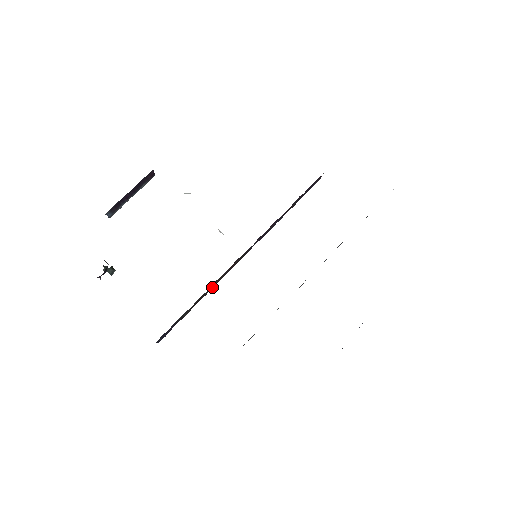
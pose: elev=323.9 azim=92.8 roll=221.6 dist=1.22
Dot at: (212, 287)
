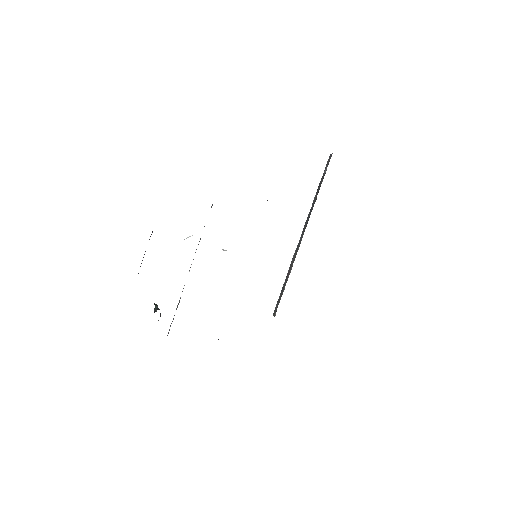
Dot at: occluded
